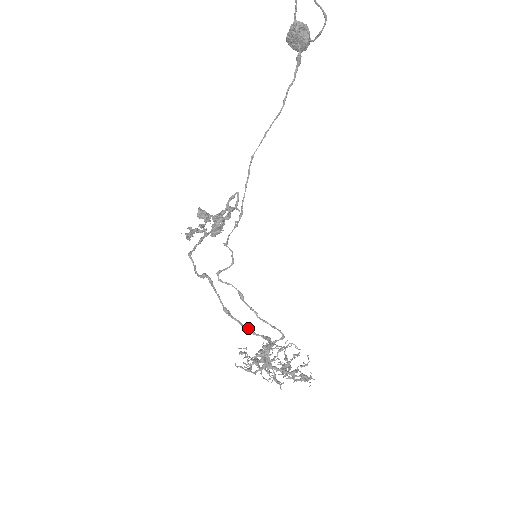
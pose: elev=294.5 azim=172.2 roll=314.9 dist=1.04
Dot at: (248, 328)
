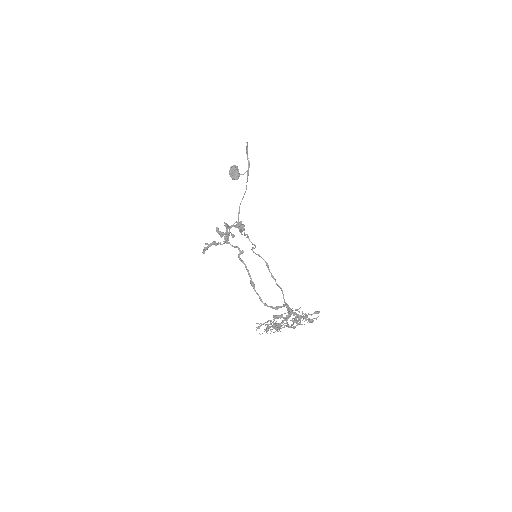
Dot at: occluded
